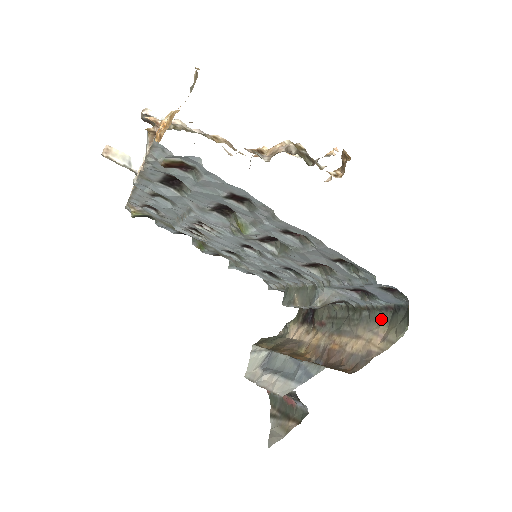
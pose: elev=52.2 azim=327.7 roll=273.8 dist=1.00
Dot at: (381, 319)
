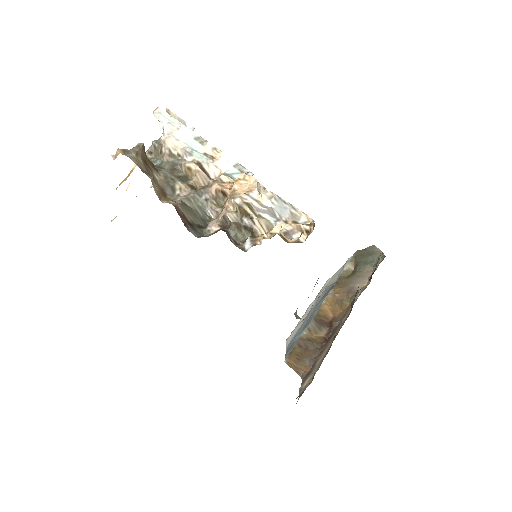
Dot at: occluded
